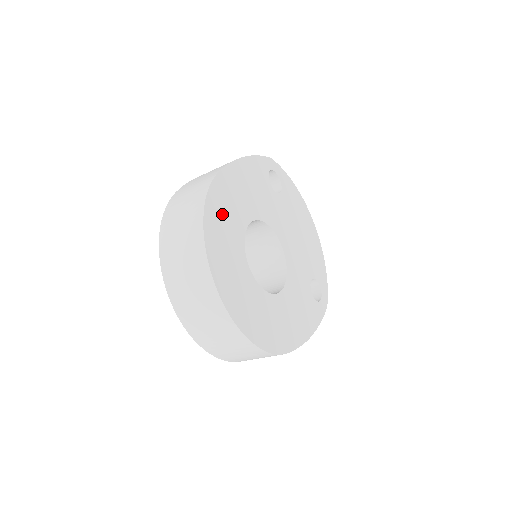
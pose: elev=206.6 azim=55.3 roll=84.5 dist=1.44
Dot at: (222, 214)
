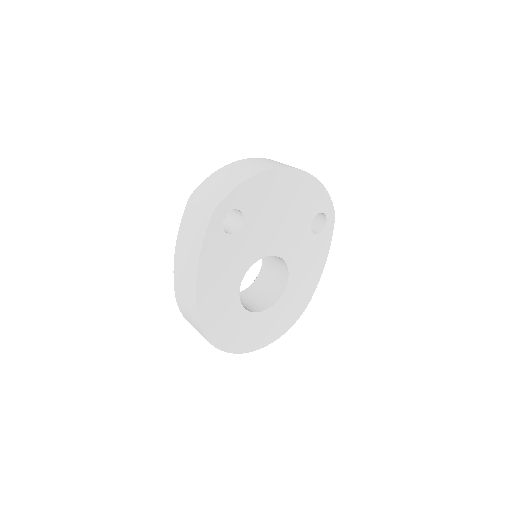
Dot at: (220, 325)
